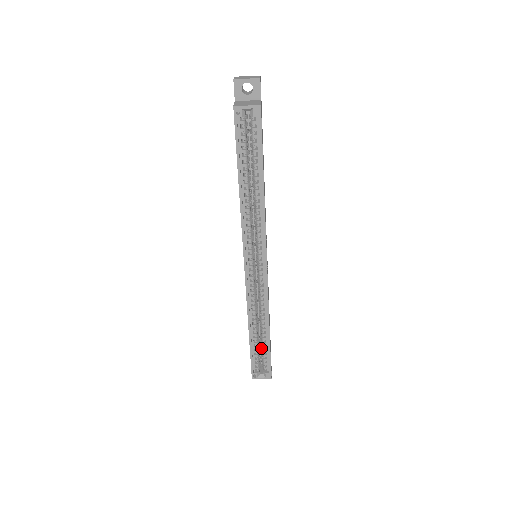
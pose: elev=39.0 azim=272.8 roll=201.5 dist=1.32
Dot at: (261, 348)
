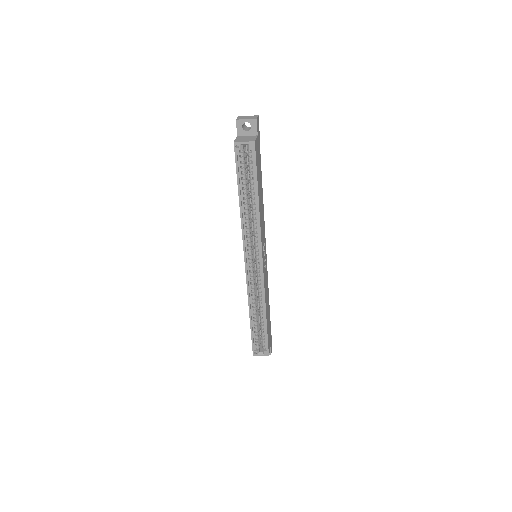
Dot at: (261, 331)
